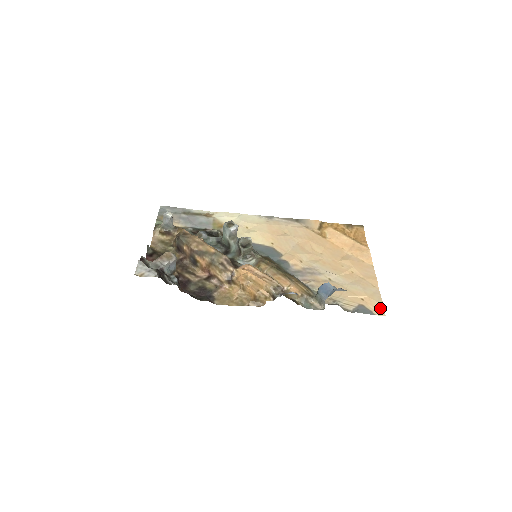
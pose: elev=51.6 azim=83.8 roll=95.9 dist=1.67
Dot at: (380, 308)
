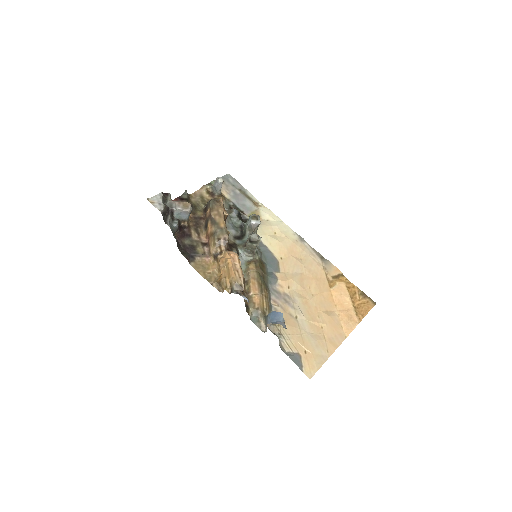
Dot at: (312, 370)
